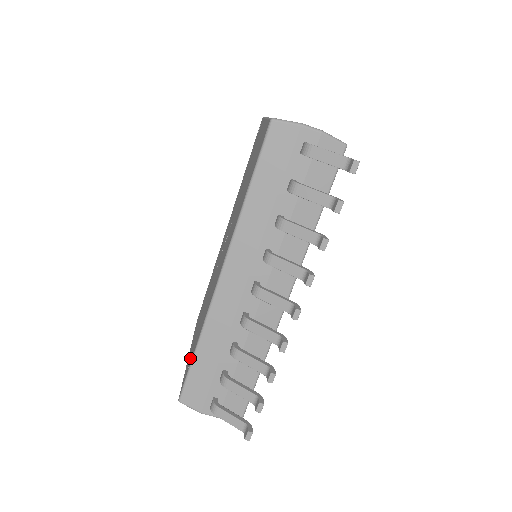
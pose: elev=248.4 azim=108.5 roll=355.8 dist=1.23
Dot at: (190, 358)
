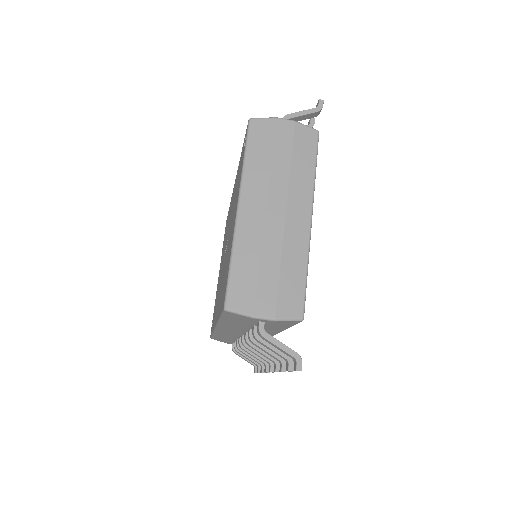
Dot at: occluded
